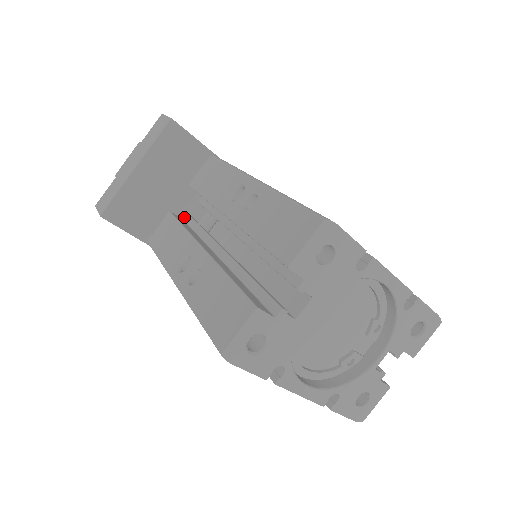
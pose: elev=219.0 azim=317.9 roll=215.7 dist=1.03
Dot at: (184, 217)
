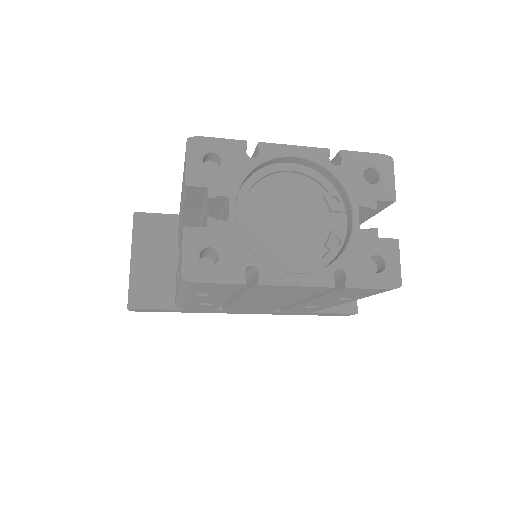
Dot at: occluded
